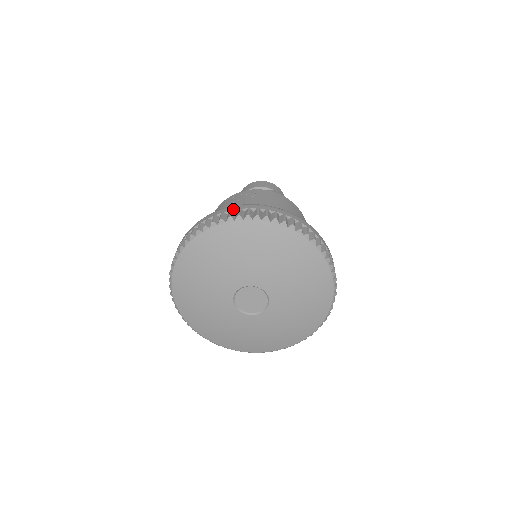
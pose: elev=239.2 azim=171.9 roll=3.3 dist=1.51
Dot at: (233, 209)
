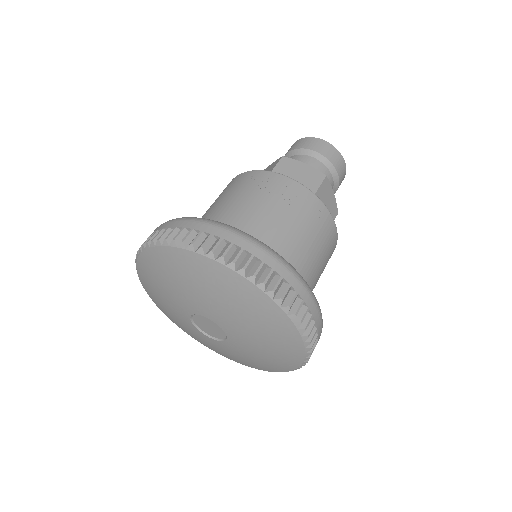
Dot at: (225, 238)
